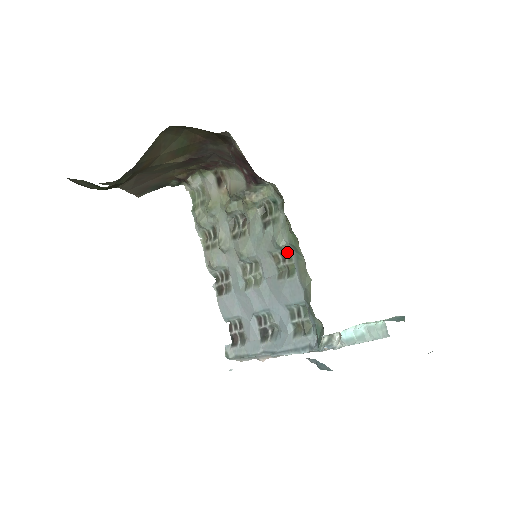
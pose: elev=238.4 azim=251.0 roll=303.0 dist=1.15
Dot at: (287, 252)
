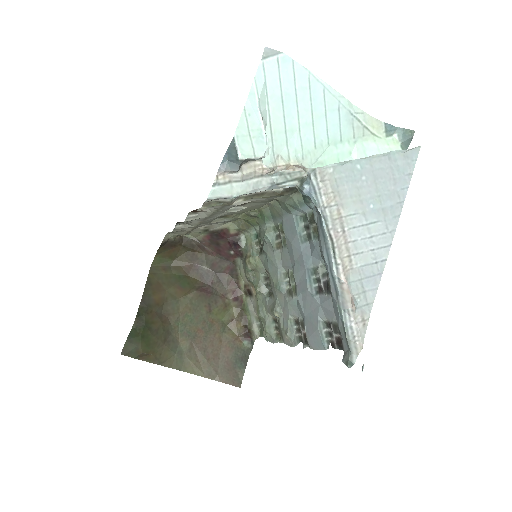
Dot at: (276, 231)
